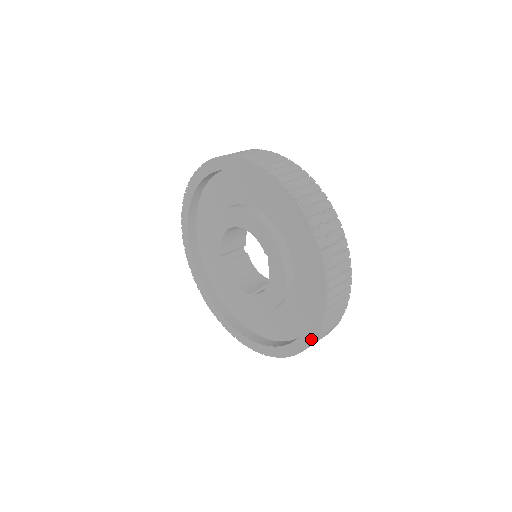
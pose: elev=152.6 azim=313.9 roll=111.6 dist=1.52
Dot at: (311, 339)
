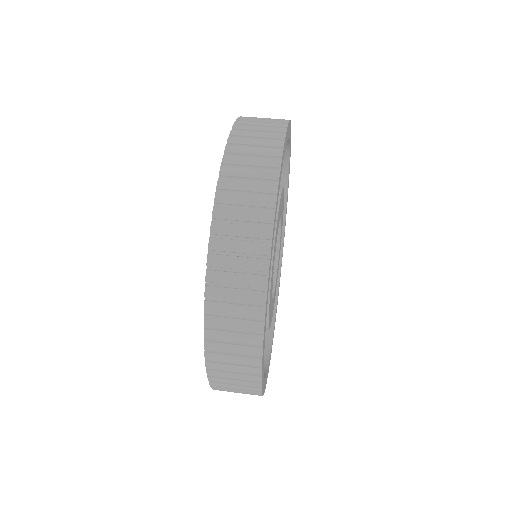
Dot at: occluded
